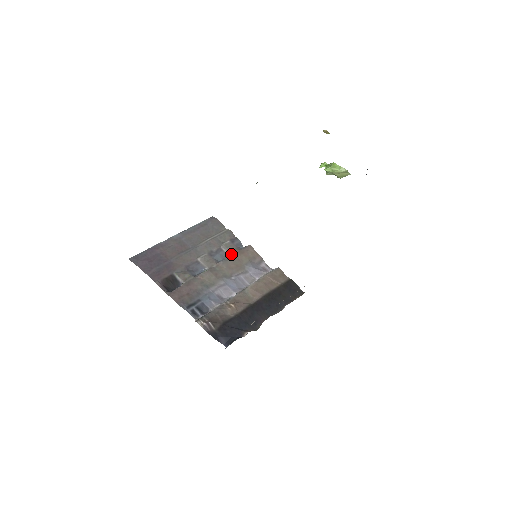
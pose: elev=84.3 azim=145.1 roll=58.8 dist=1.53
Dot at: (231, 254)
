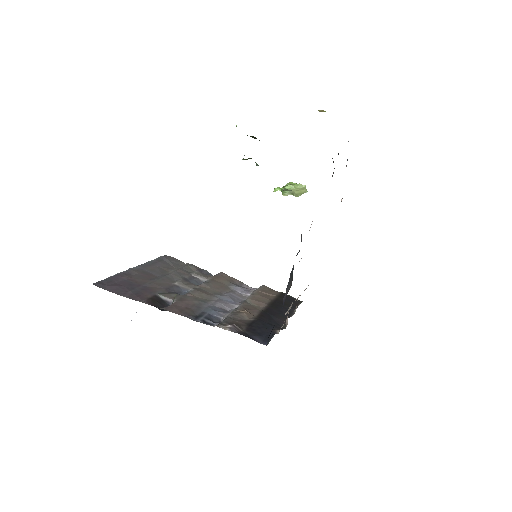
Dot at: (207, 279)
